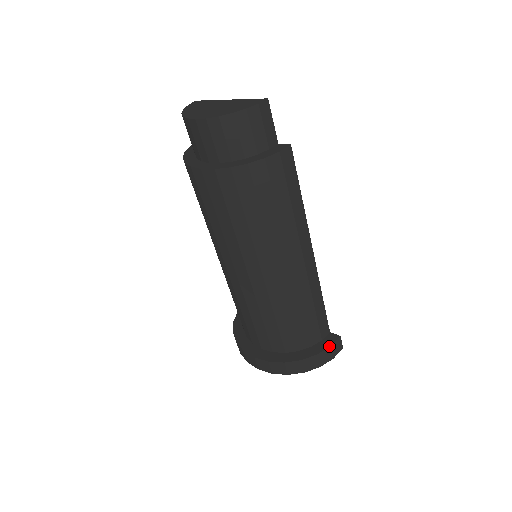
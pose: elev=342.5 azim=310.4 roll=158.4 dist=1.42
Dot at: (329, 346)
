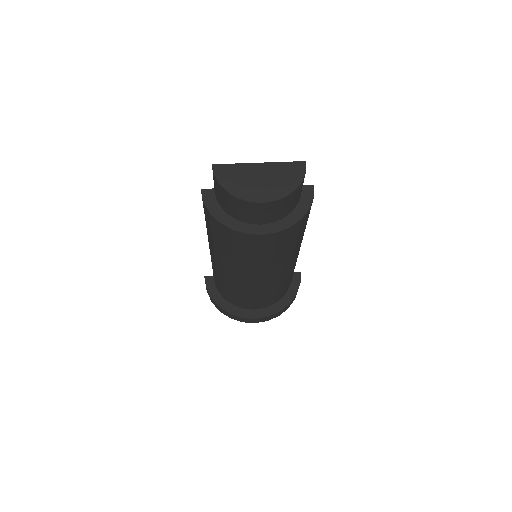
Dot at: occluded
